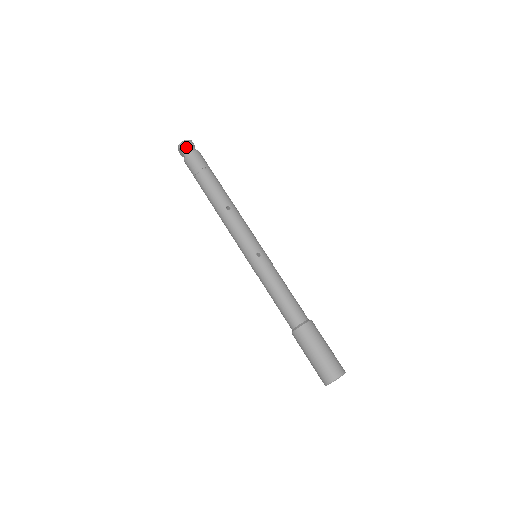
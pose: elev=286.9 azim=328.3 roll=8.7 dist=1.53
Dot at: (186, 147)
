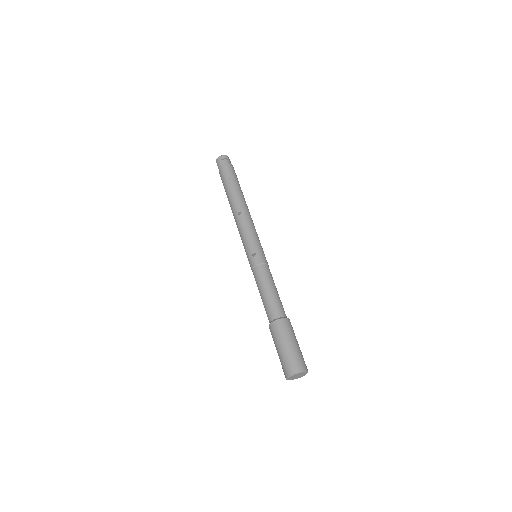
Dot at: (220, 161)
